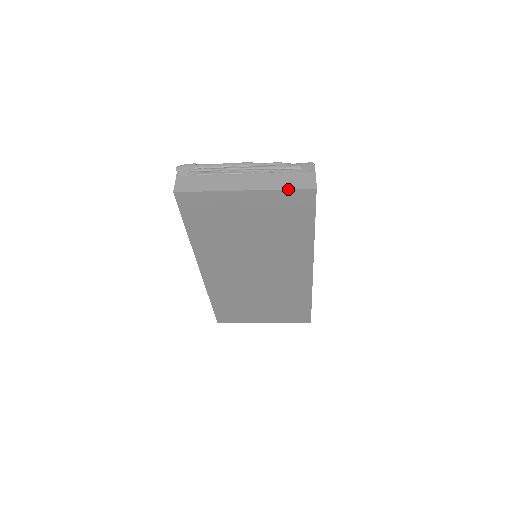
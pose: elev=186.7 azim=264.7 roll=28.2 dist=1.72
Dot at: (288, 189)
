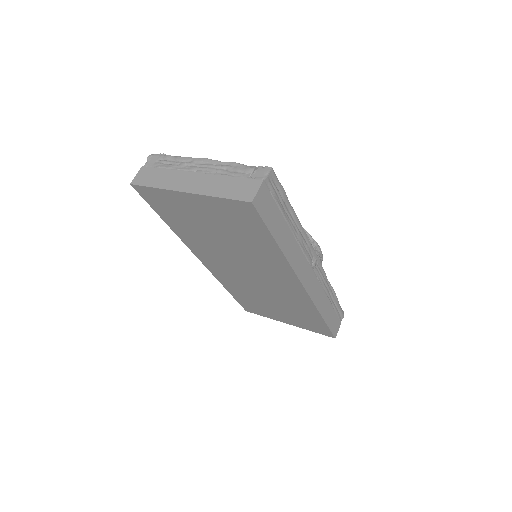
Dot at: (224, 198)
